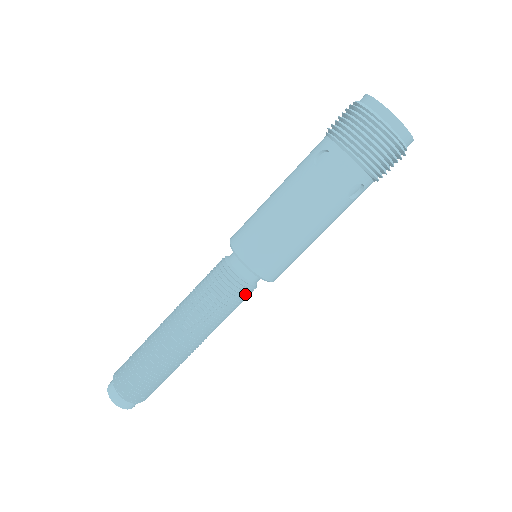
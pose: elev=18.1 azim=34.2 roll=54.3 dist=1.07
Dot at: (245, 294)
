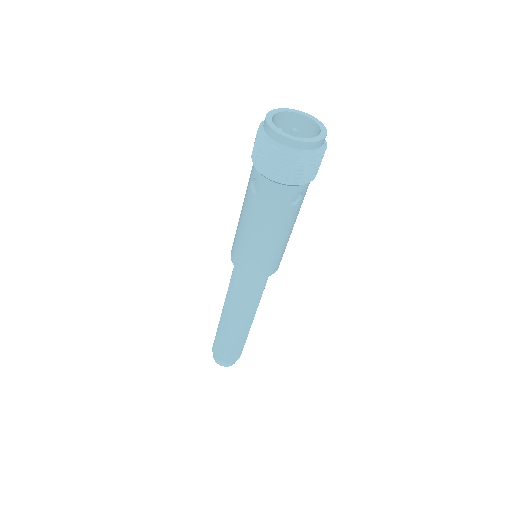
Dot at: (261, 286)
